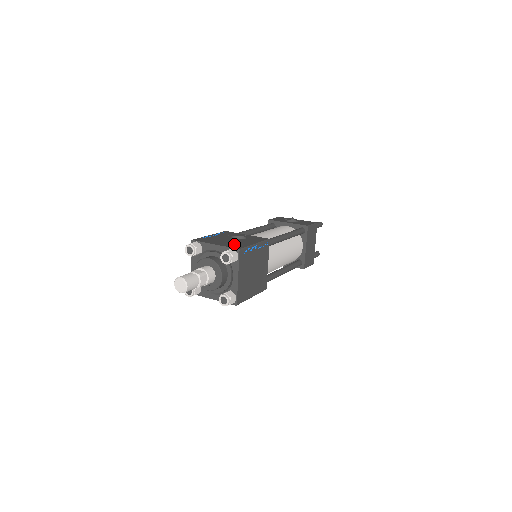
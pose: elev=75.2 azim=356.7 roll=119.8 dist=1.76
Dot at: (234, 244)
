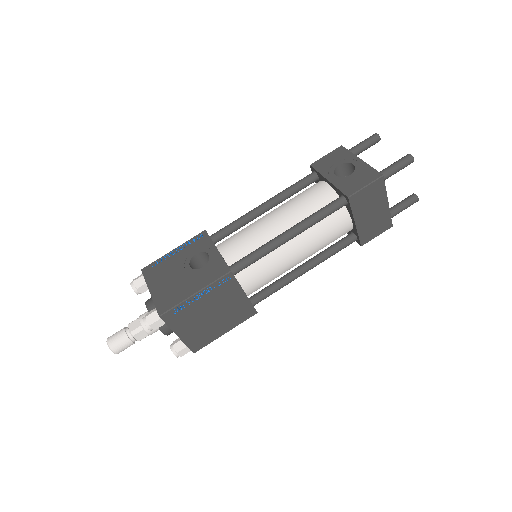
Dot at: (169, 294)
